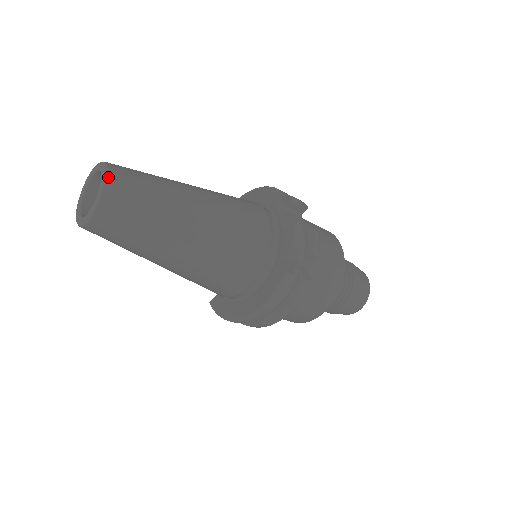
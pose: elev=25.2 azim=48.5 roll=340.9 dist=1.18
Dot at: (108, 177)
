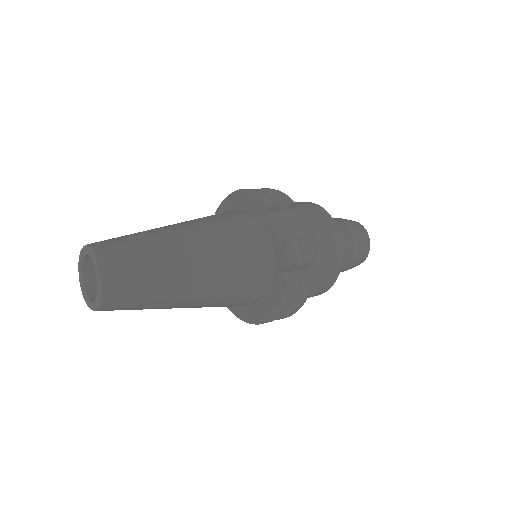
Dot at: (101, 270)
